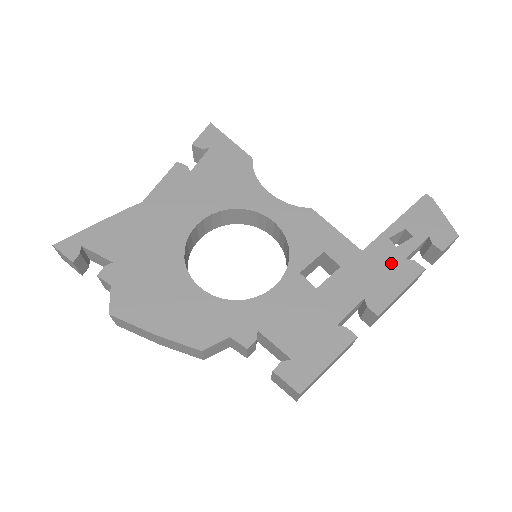
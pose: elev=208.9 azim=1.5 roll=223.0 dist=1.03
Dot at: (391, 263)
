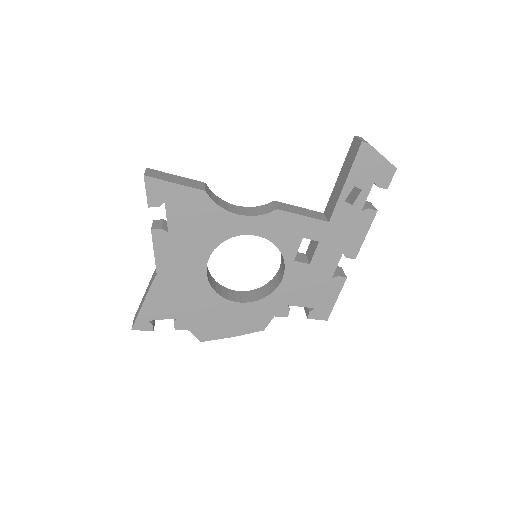
Dot at: (352, 220)
